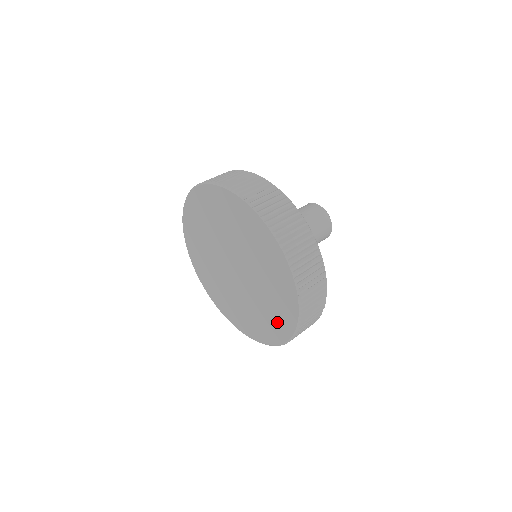
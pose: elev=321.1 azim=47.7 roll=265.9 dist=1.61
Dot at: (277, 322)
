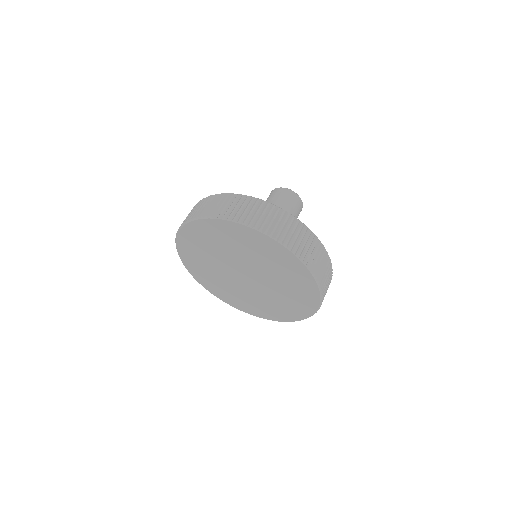
Dot at: (302, 296)
